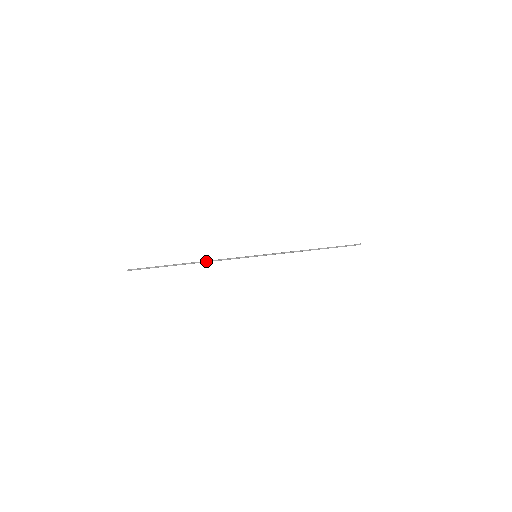
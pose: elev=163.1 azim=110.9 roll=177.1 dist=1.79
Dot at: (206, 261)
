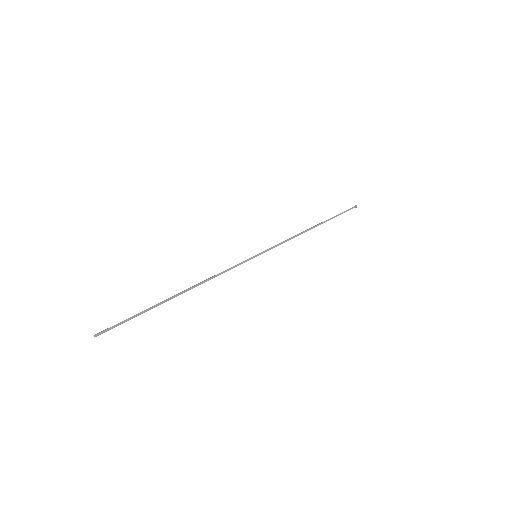
Dot at: (200, 284)
